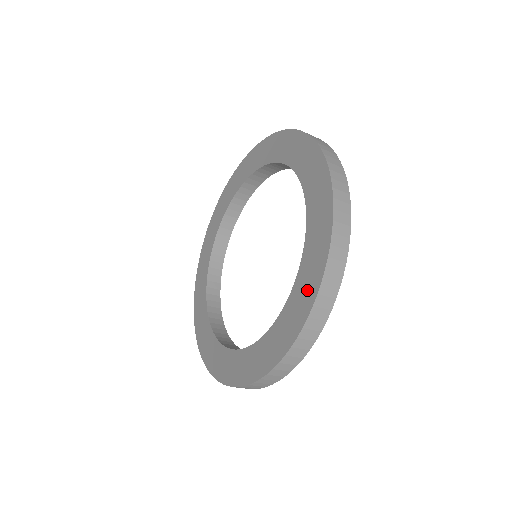
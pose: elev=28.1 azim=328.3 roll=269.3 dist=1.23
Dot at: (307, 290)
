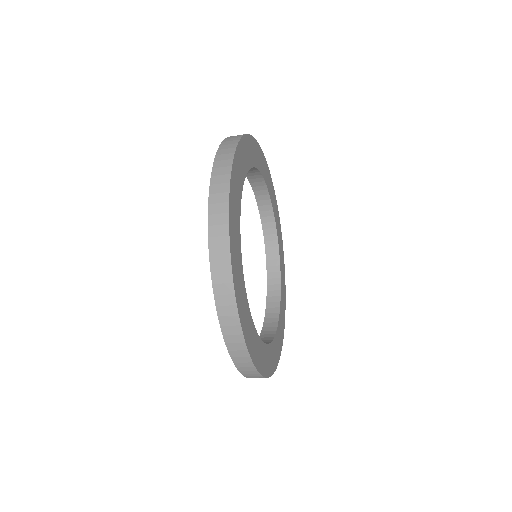
Dot at: occluded
